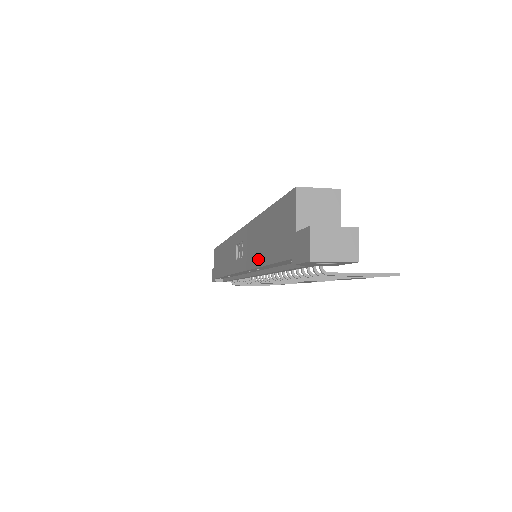
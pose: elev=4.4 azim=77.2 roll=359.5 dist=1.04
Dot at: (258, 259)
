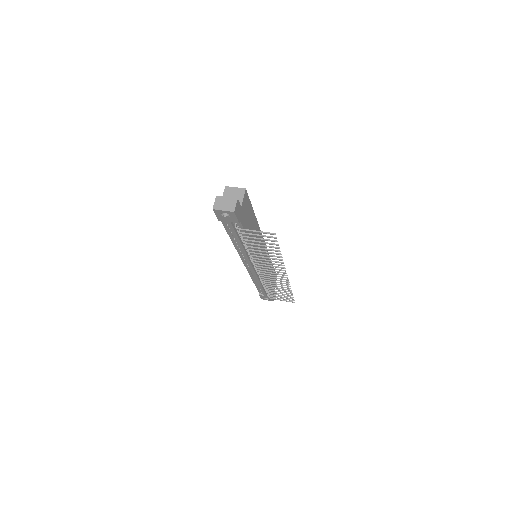
Dot at: occluded
